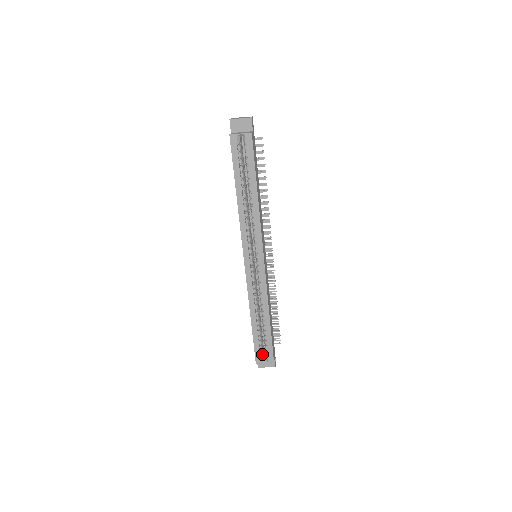
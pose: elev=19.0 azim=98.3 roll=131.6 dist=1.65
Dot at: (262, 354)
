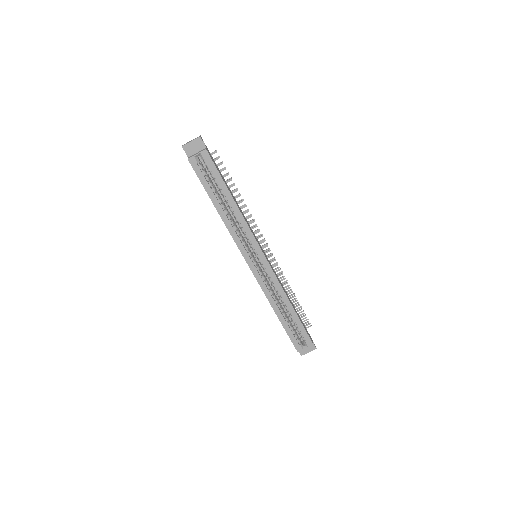
Dot at: (299, 342)
